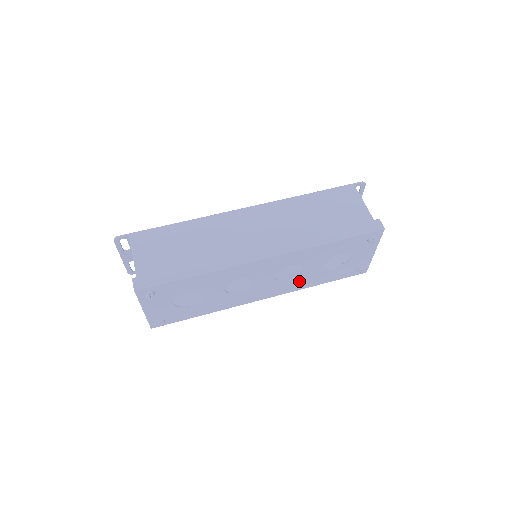
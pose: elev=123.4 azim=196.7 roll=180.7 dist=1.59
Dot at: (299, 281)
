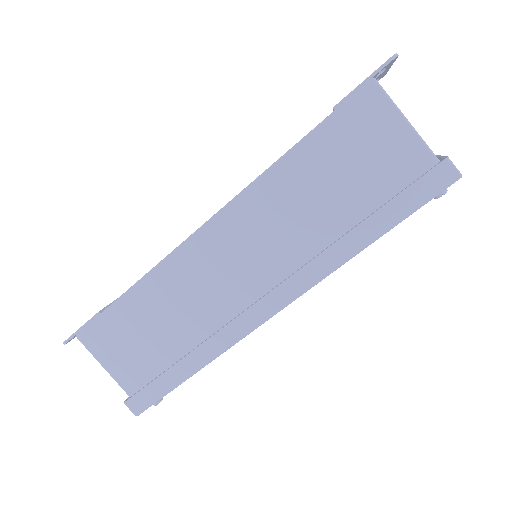
Dot at: occluded
